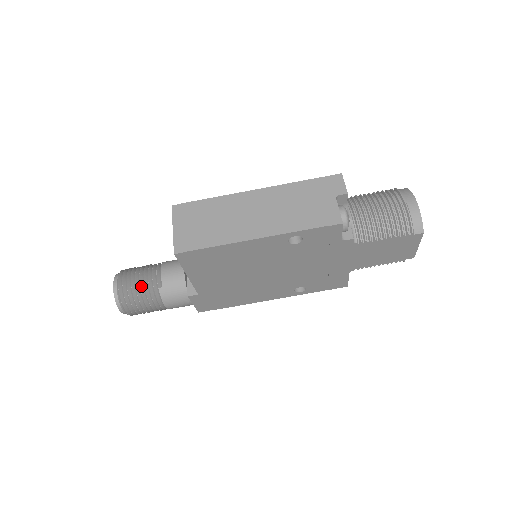
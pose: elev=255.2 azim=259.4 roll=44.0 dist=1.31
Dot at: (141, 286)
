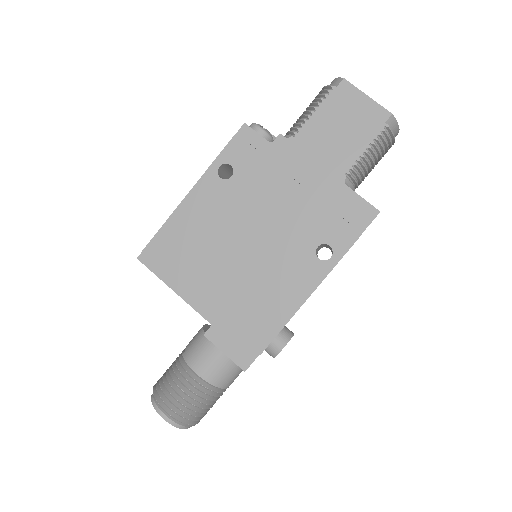
Dot at: (171, 368)
